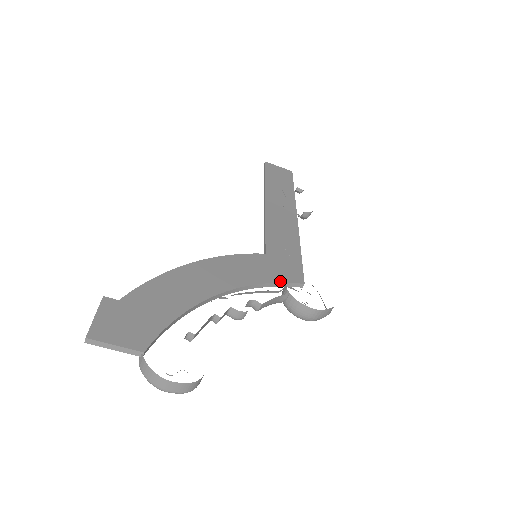
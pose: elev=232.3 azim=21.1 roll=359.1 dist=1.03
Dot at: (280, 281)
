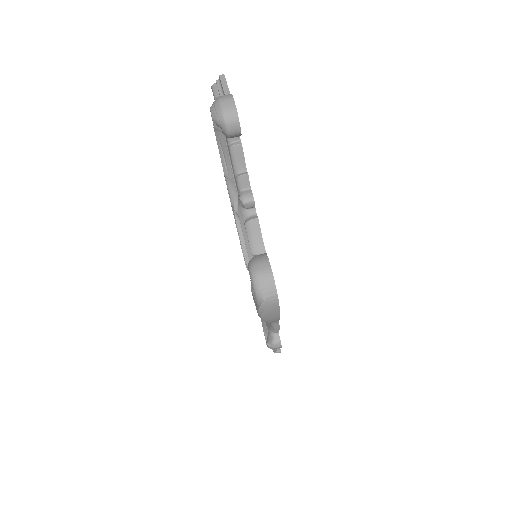
Dot at: occluded
